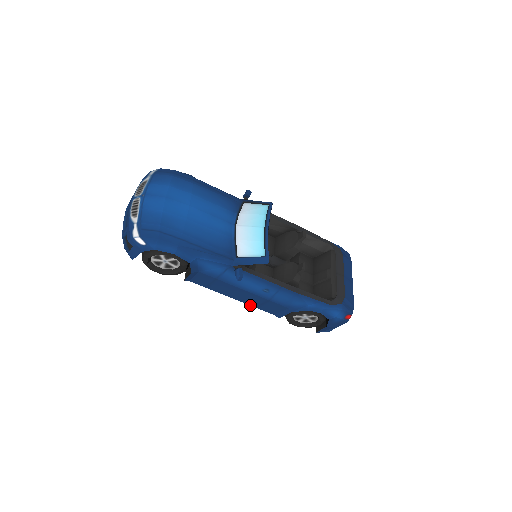
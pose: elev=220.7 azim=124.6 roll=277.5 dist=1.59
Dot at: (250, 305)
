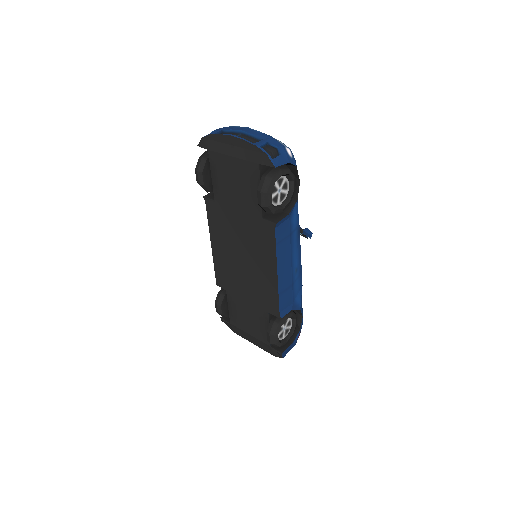
Dot at: (278, 289)
